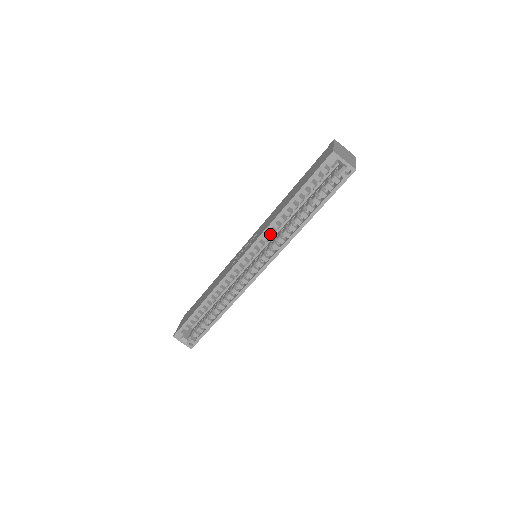
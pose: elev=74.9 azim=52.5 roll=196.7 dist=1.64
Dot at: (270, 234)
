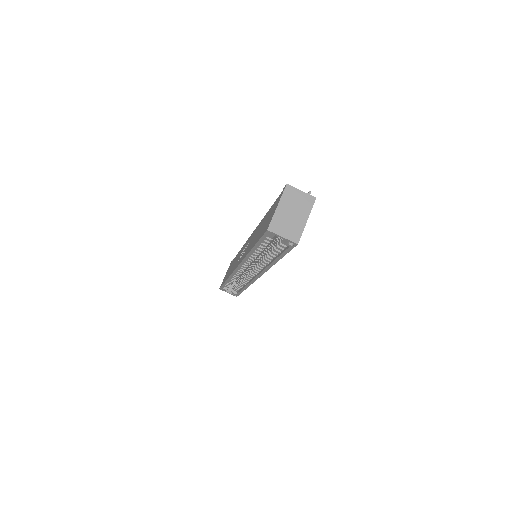
Dot at: (251, 260)
